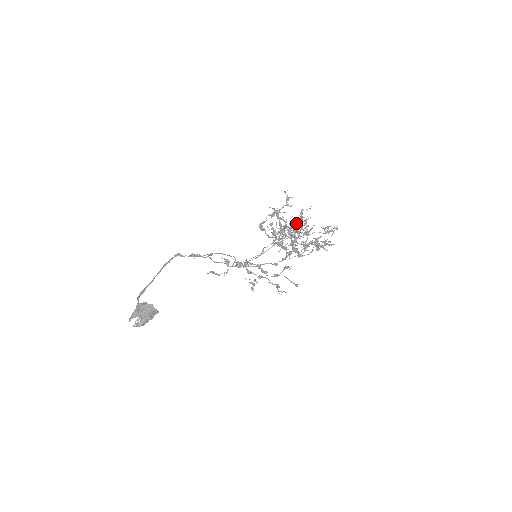
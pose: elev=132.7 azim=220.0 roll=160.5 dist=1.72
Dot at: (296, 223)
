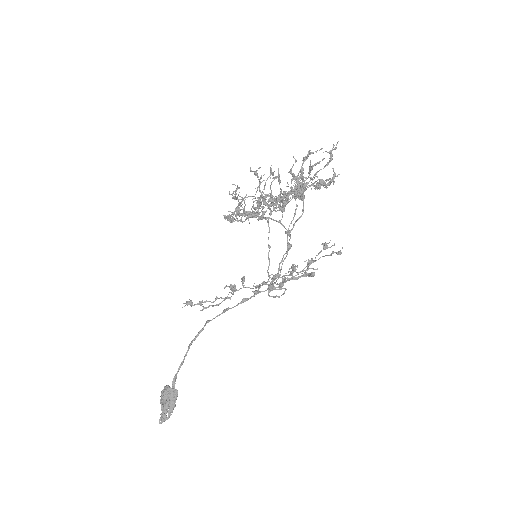
Dot at: occluded
